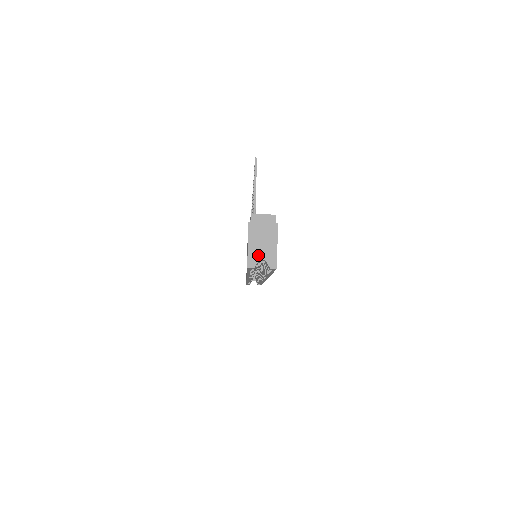
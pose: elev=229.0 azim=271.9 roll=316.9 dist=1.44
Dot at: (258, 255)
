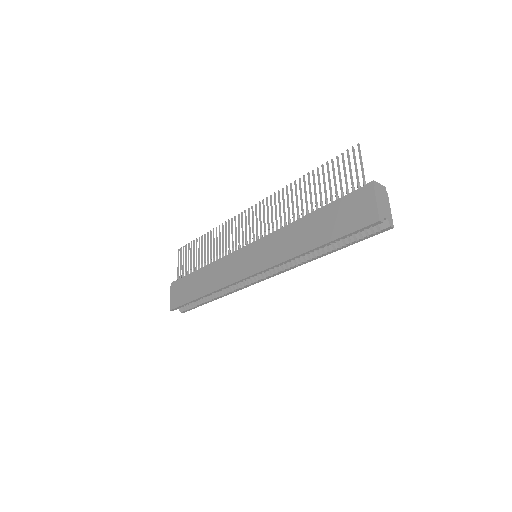
Dot at: (383, 213)
